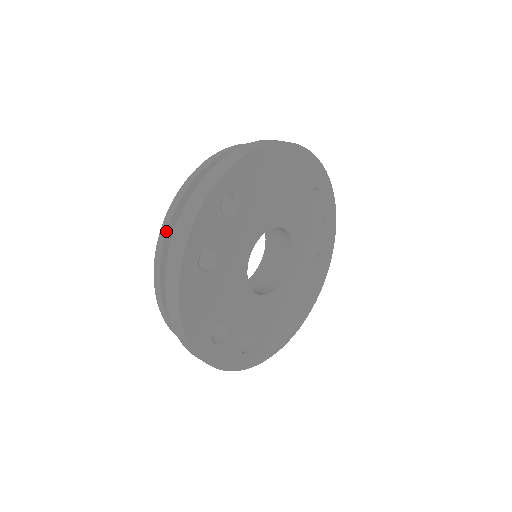
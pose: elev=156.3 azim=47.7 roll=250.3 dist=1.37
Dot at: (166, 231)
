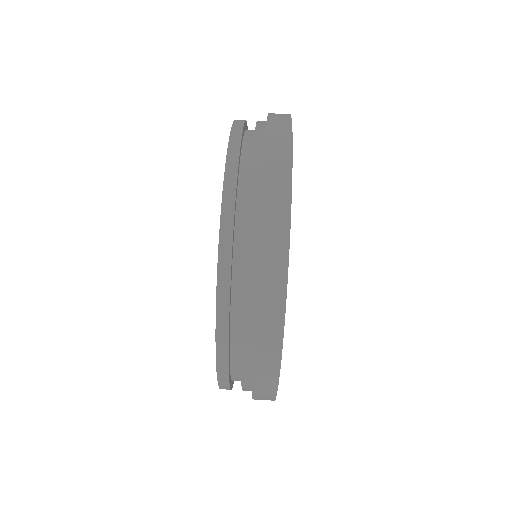
Dot at: (228, 384)
